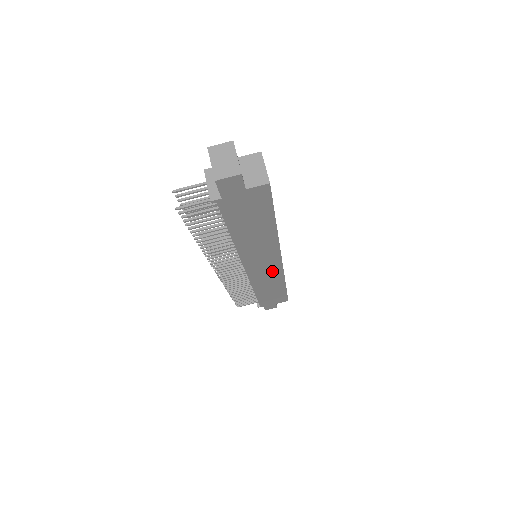
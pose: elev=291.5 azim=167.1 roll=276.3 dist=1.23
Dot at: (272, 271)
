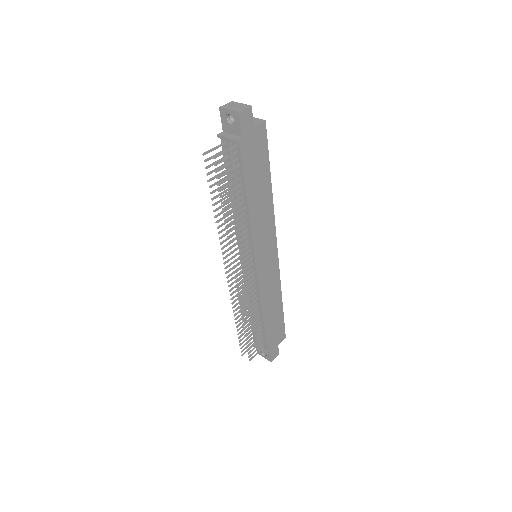
Dot at: (272, 269)
